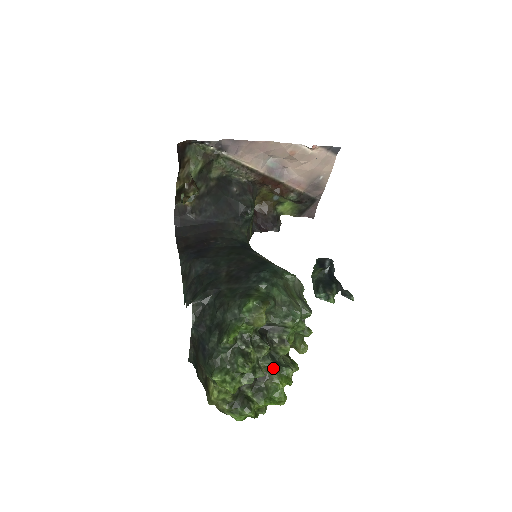
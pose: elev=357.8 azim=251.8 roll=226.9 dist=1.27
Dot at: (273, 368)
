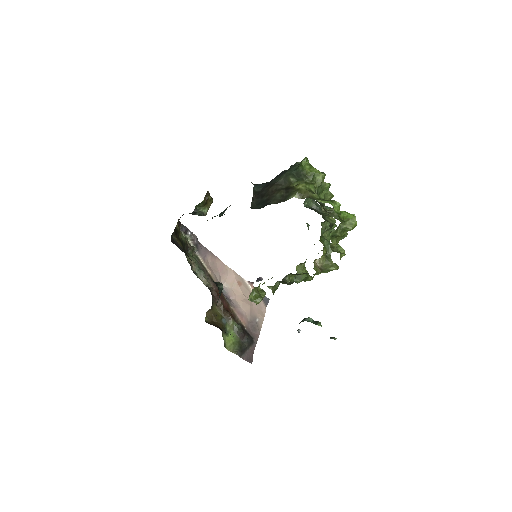
Dot at: occluded
